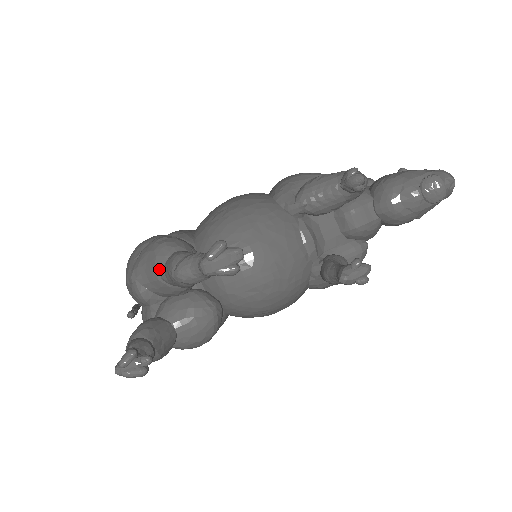
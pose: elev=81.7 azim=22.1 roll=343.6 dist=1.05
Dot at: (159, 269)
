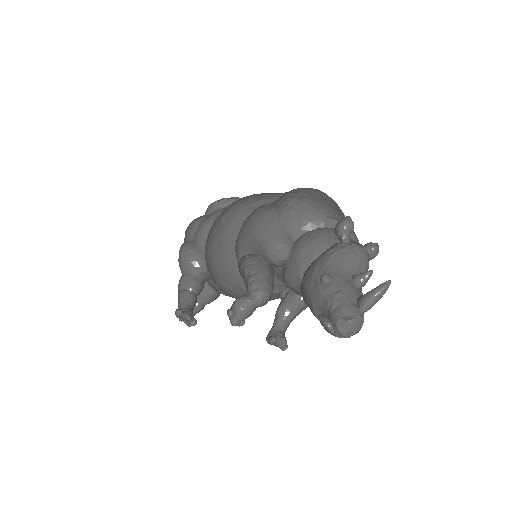
Dot at: occluded
